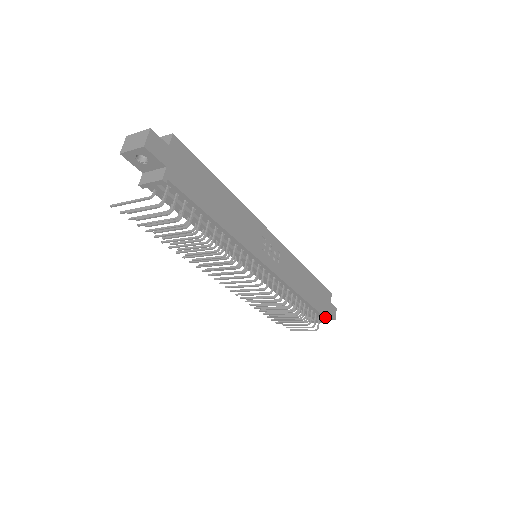
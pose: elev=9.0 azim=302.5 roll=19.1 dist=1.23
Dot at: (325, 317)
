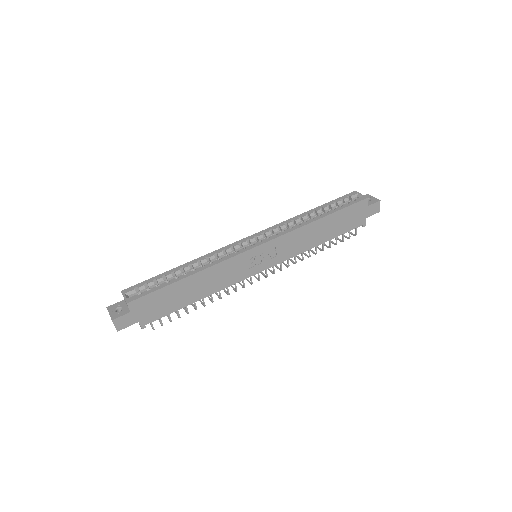
Dot at: (361, 225)
